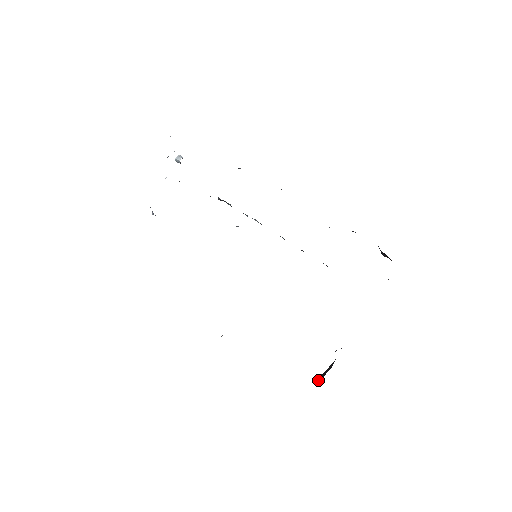
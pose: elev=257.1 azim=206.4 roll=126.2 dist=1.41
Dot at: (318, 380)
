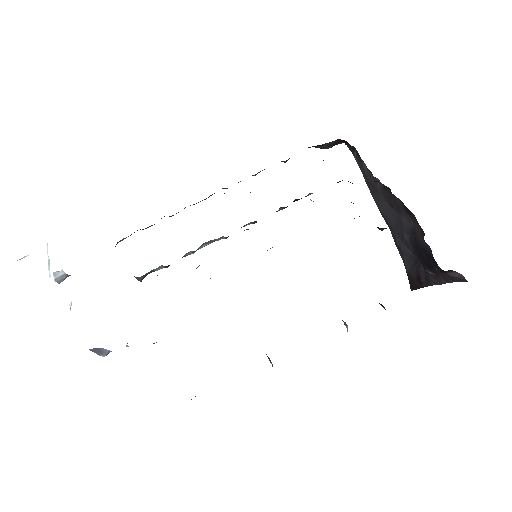
Dot at: (423, 280)
